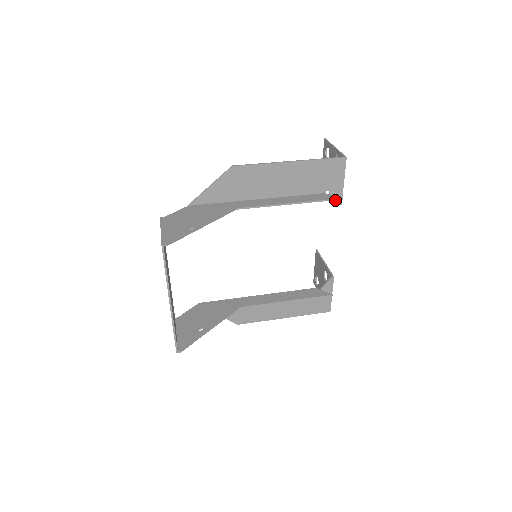
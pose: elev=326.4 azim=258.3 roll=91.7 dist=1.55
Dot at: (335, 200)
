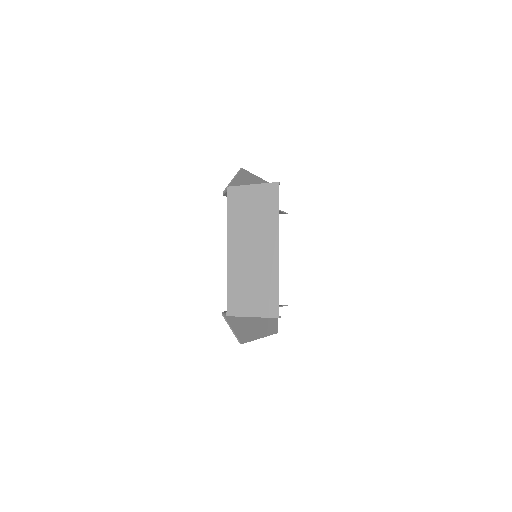
Dot at: occluded
